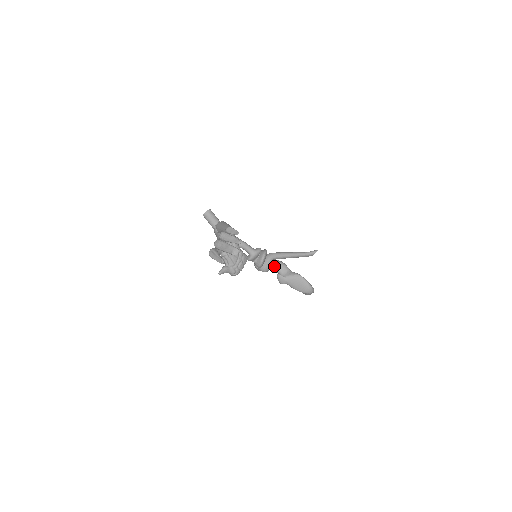
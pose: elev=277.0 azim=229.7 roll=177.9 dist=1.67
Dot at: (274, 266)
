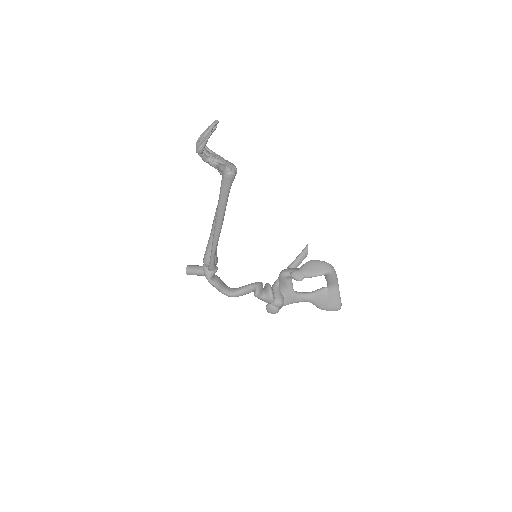
Dot at: (282, 273)
